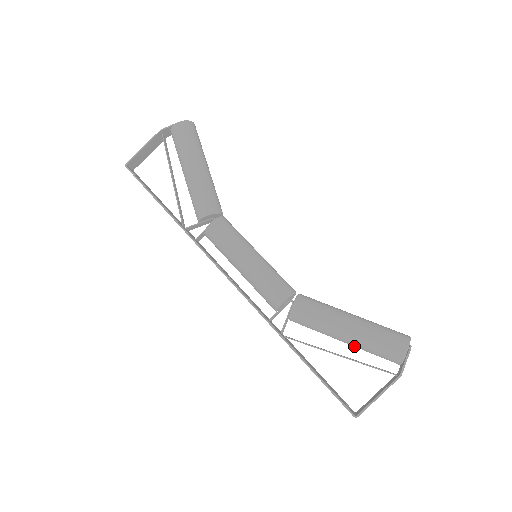
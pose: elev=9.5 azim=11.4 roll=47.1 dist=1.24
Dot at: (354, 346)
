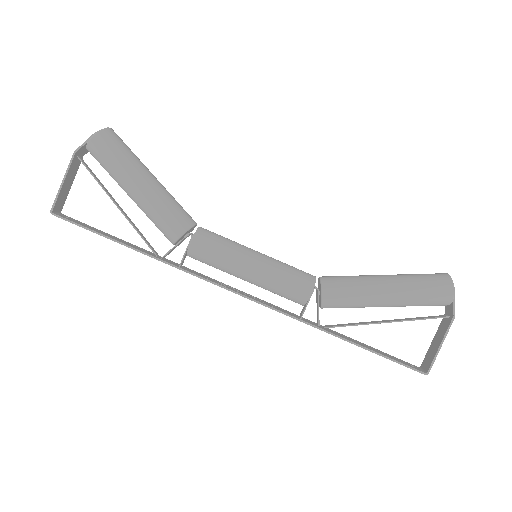
Dot at: (397, 306)
